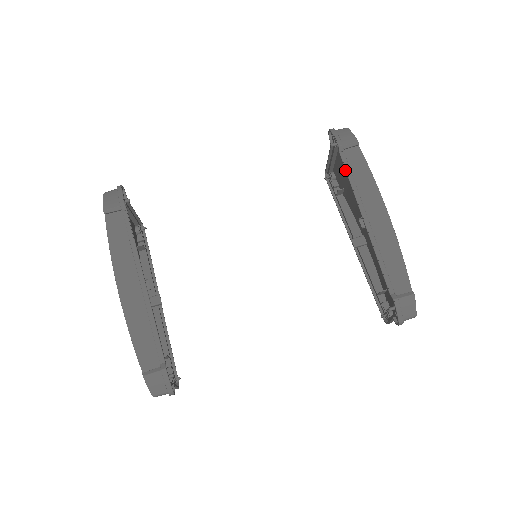
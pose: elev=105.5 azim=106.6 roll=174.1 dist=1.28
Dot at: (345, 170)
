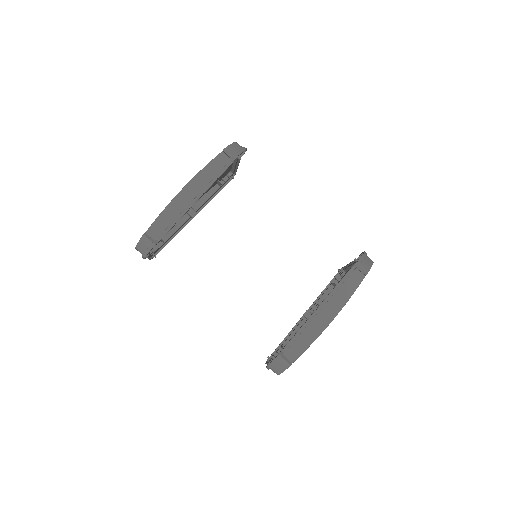
Dot at: (343, 277)
